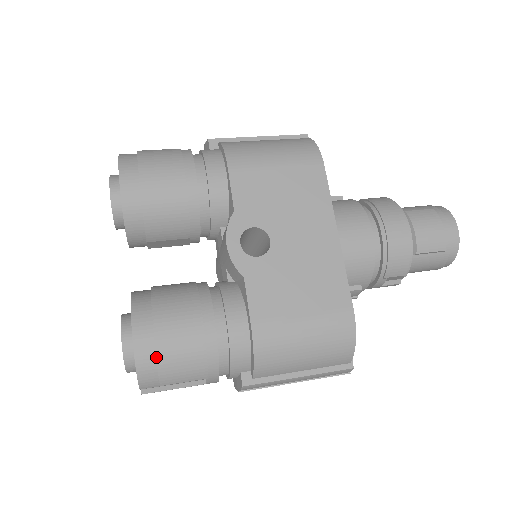
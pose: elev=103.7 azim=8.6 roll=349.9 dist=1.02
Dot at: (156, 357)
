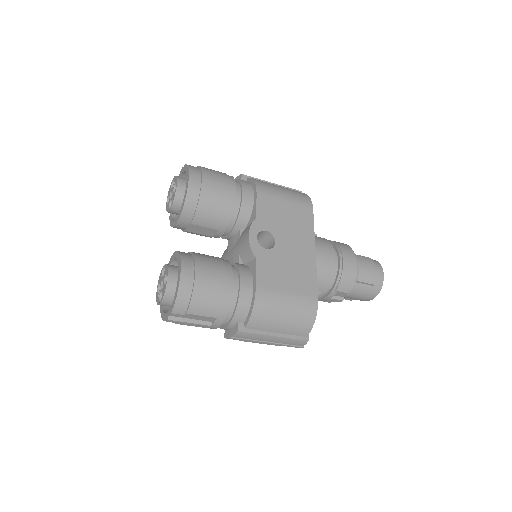
Dot at: (193, 290)
